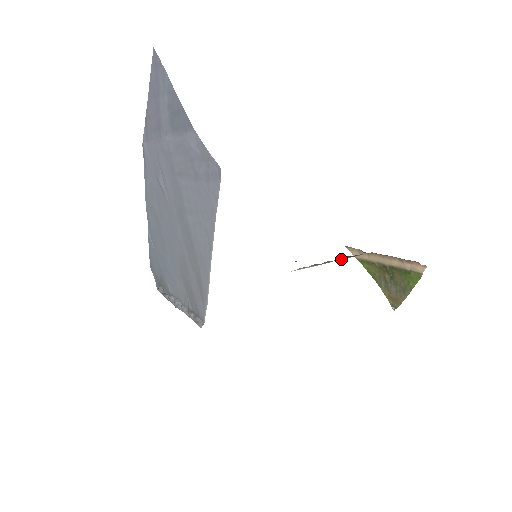
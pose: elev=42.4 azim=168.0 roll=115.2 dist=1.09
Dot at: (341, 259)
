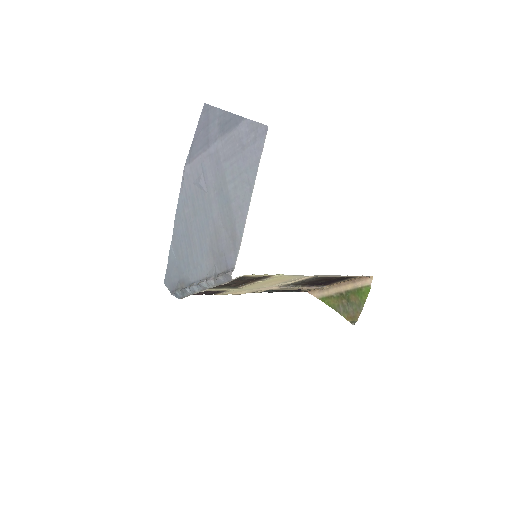
Dot at: (309, 287)
